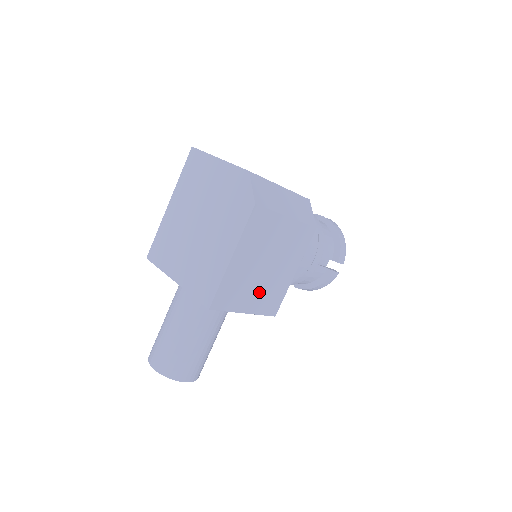
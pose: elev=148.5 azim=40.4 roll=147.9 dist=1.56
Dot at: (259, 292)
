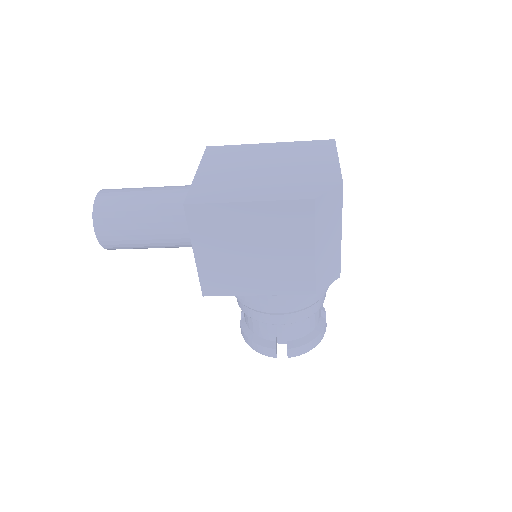
Dot at: (223, 259)
